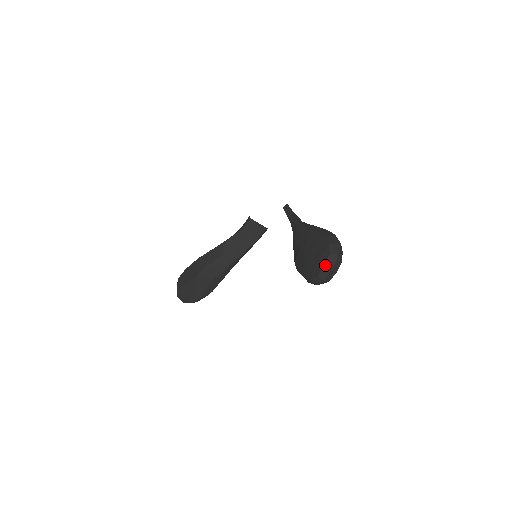
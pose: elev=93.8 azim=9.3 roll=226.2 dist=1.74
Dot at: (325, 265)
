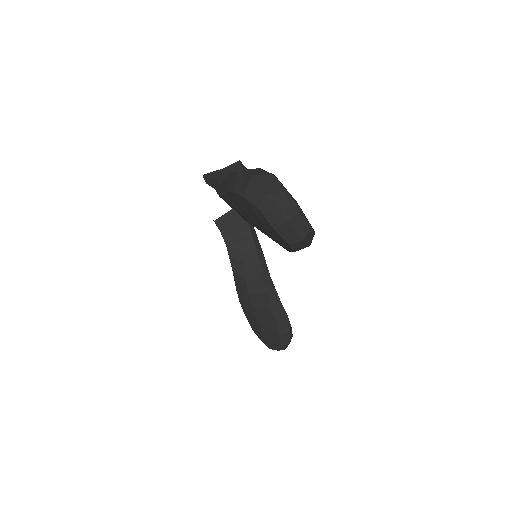
Dot at: (273, 227)
